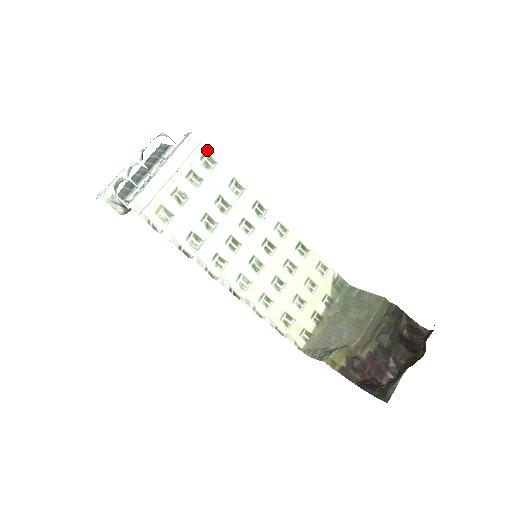
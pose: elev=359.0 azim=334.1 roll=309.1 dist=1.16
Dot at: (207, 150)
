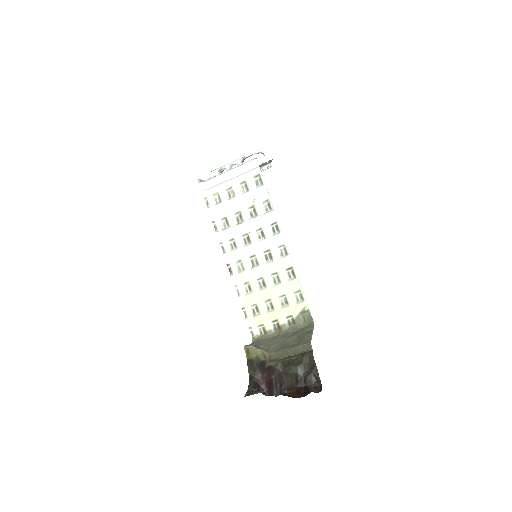
Dot at: (261, 174)
